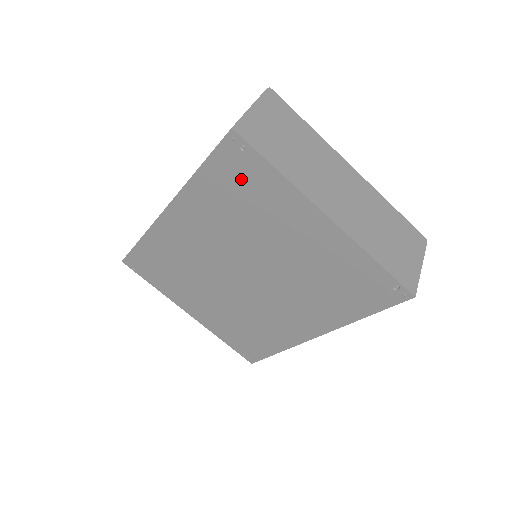
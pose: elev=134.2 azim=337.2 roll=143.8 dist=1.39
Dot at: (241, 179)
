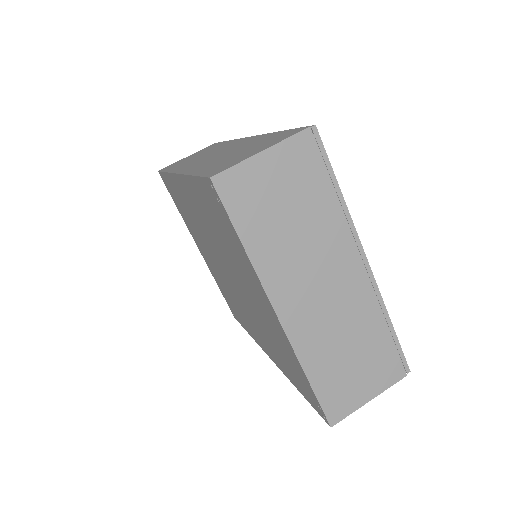
Dot at: (219, 218)
